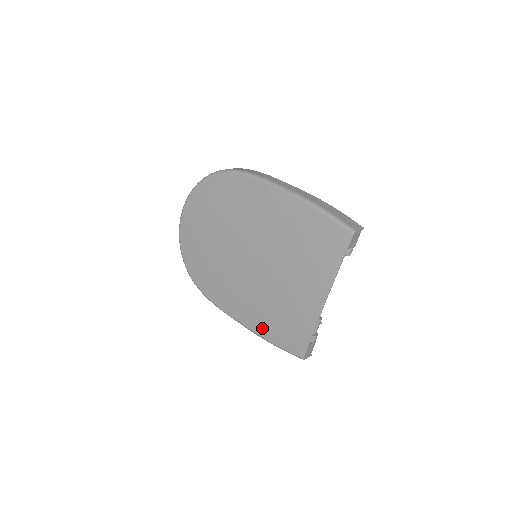
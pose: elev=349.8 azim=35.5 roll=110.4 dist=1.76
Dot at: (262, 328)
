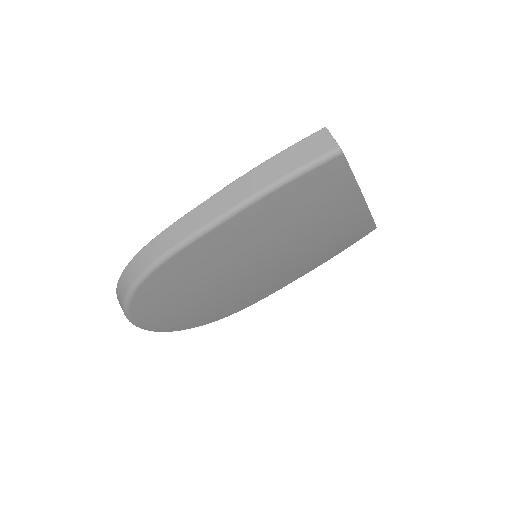
Dot at: (323, 260)
